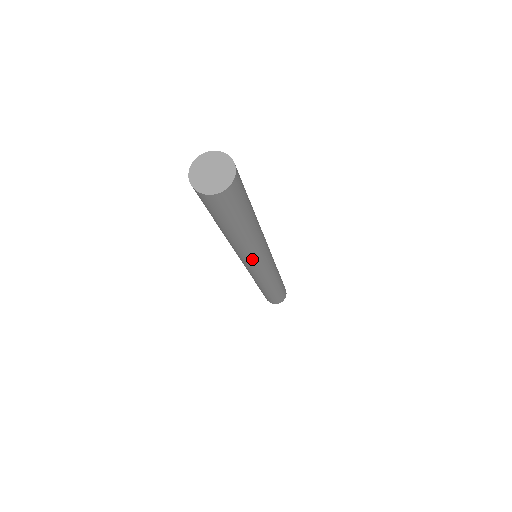
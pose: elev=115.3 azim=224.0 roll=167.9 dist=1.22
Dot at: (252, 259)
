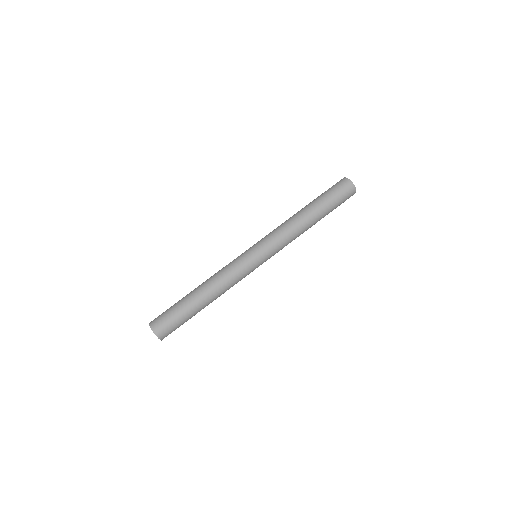
Dot at: occluded
